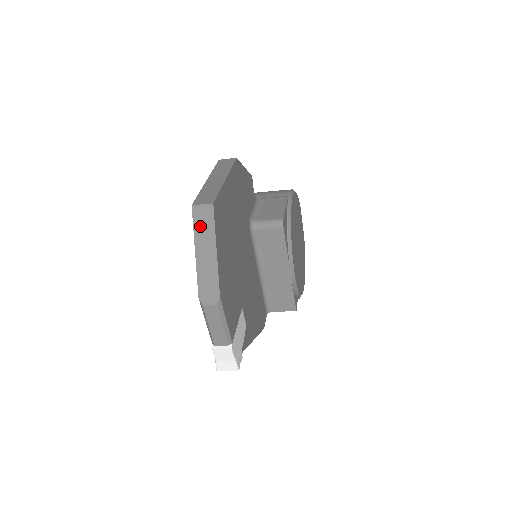
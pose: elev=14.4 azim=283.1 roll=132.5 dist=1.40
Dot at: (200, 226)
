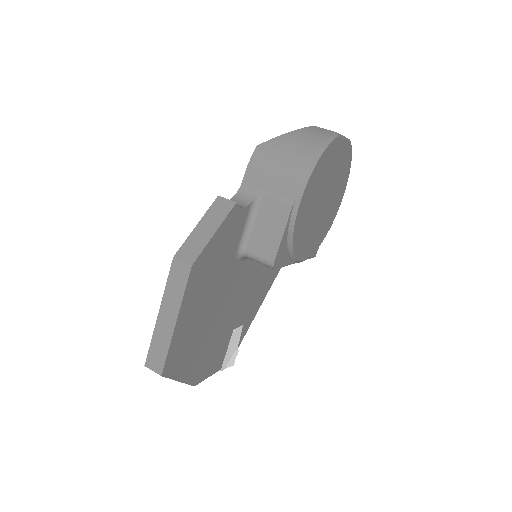
Dot at: occluded
